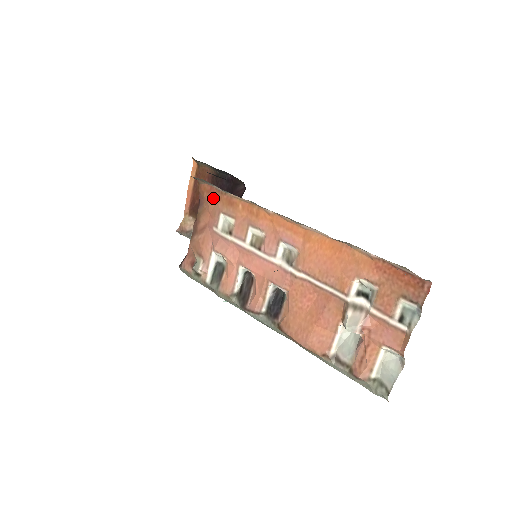
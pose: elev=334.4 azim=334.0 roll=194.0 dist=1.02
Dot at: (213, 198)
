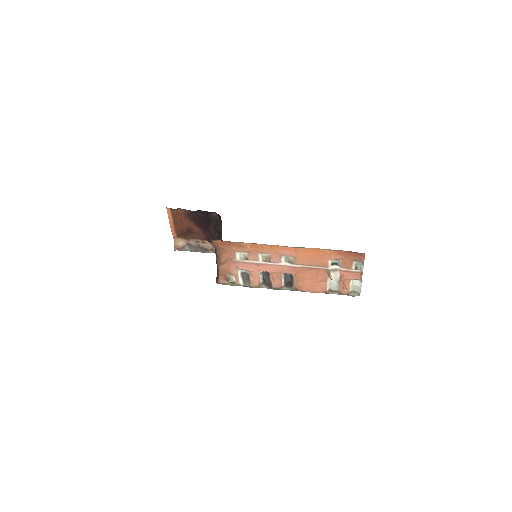
Dot at: (226, 246)
